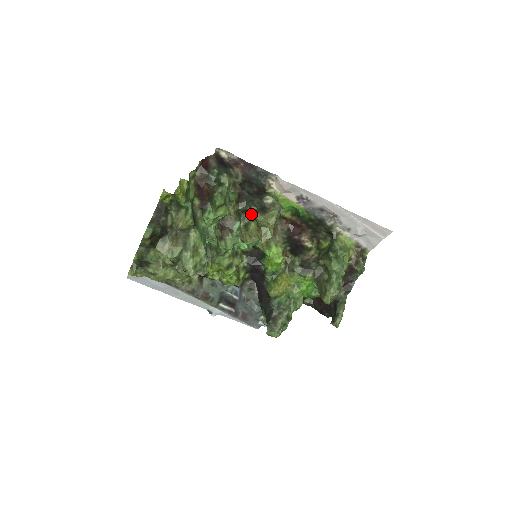
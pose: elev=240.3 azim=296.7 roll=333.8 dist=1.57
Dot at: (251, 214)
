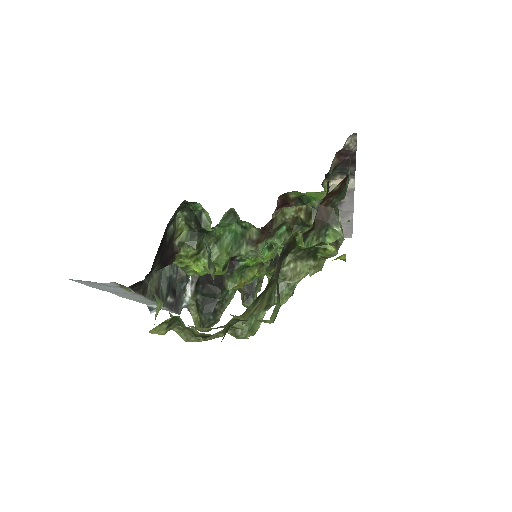
Dot at: occluded
